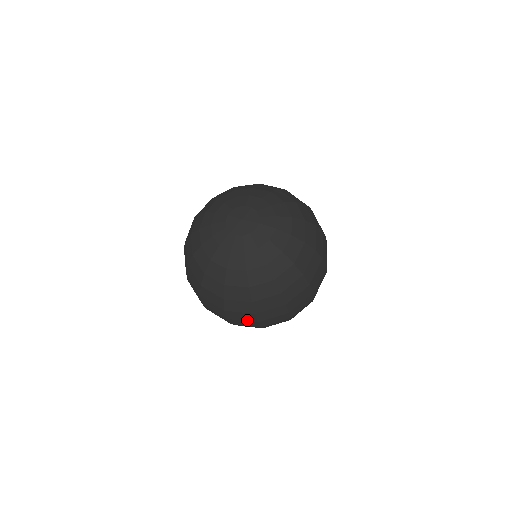
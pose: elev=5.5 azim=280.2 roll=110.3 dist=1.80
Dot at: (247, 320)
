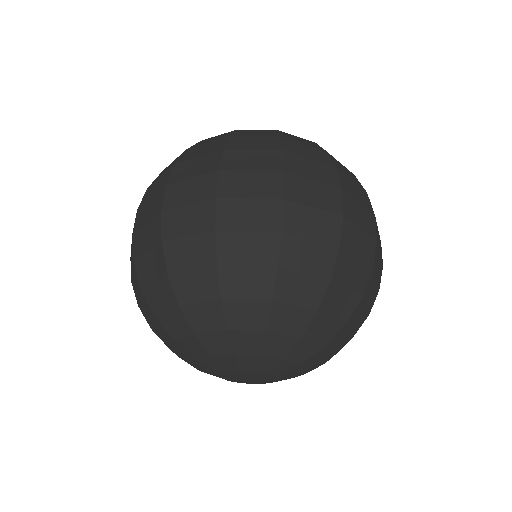
Dot at: (262, 169)
